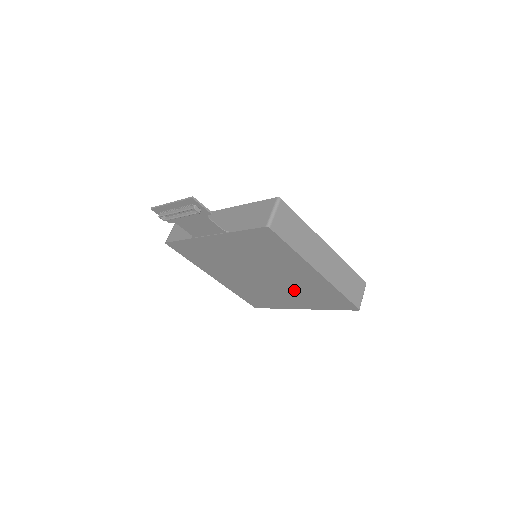
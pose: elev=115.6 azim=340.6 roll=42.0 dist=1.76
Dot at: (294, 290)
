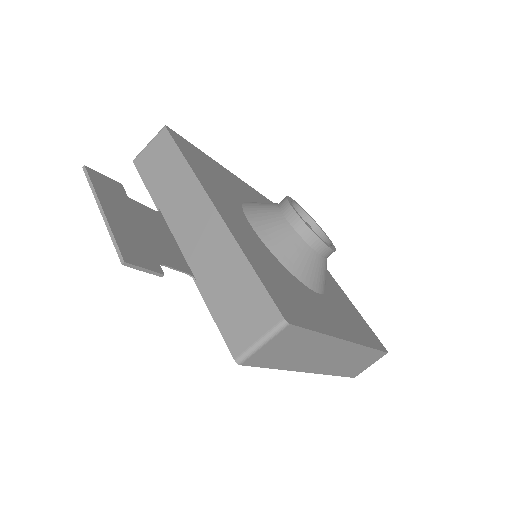
Dot at: occluded
